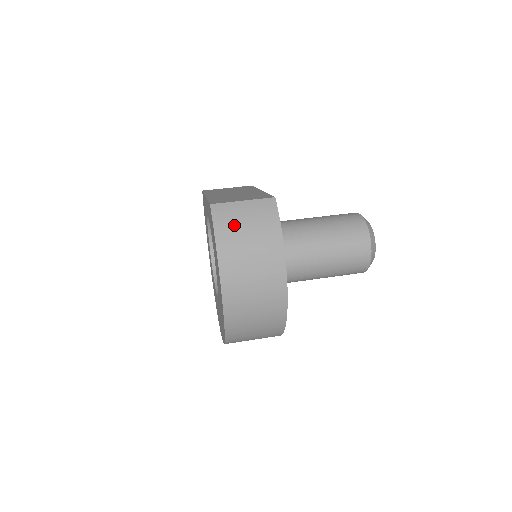
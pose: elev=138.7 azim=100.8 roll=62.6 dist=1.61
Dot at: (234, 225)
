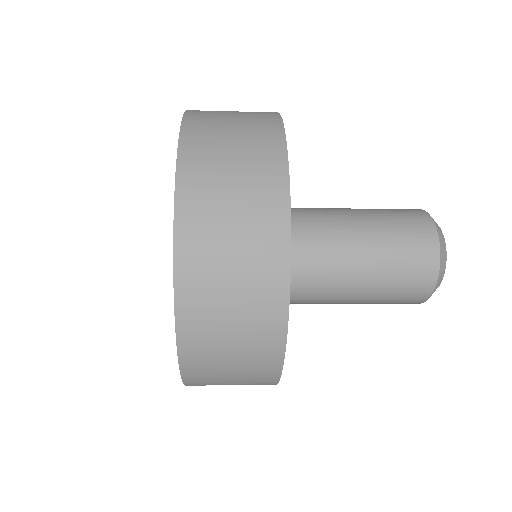
Dot at: (214, 114)
